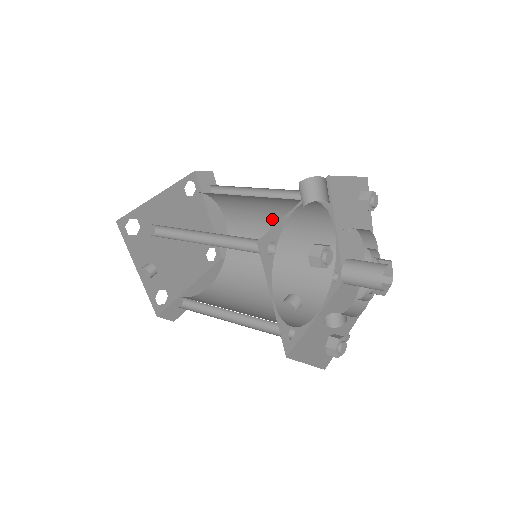
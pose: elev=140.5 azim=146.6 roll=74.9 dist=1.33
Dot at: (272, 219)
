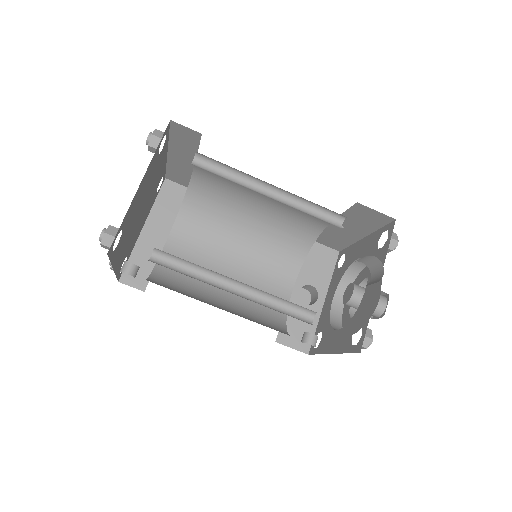
Dot at: occluded
